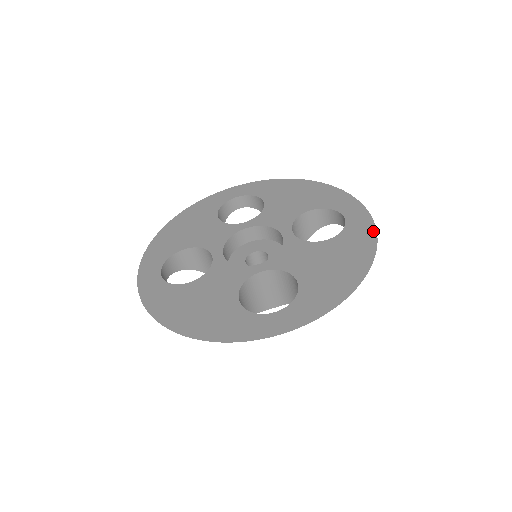
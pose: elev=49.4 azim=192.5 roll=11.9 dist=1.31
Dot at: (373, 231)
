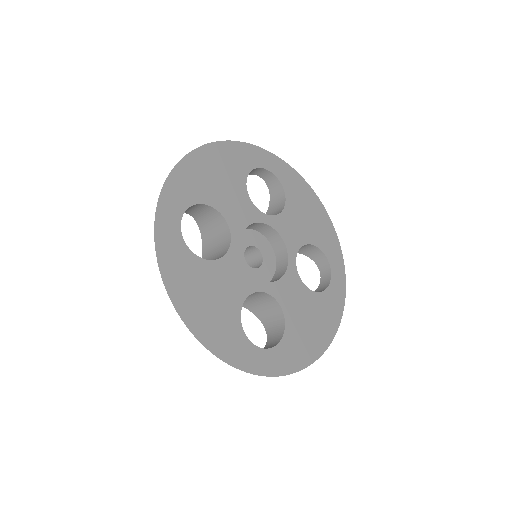
Dot at: (342, 306)
